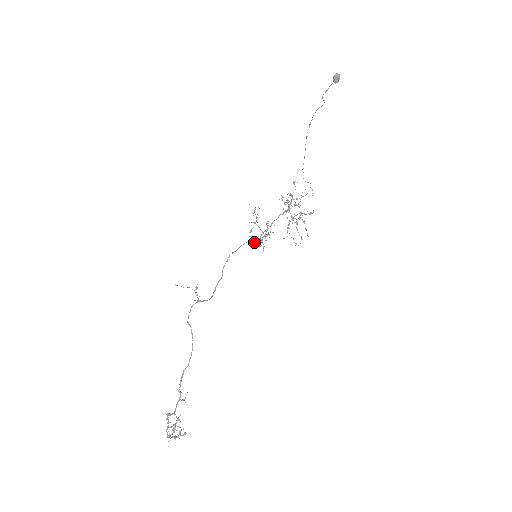
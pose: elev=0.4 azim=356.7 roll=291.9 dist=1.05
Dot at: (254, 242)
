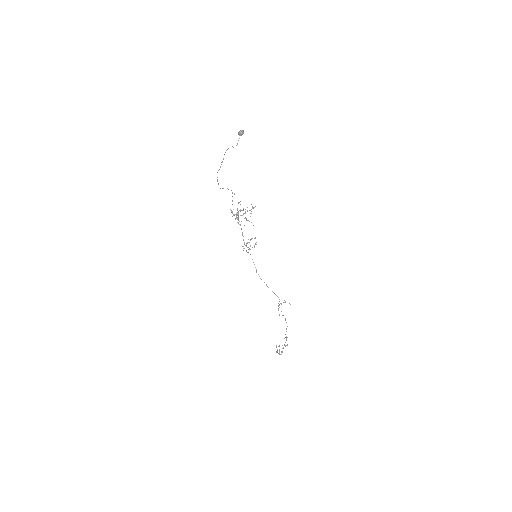
Dot at: occluded
